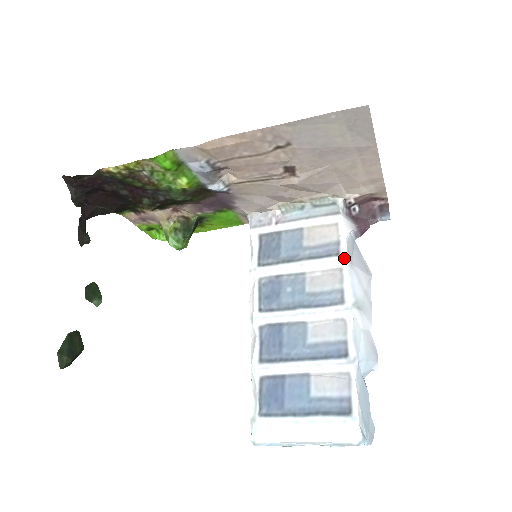
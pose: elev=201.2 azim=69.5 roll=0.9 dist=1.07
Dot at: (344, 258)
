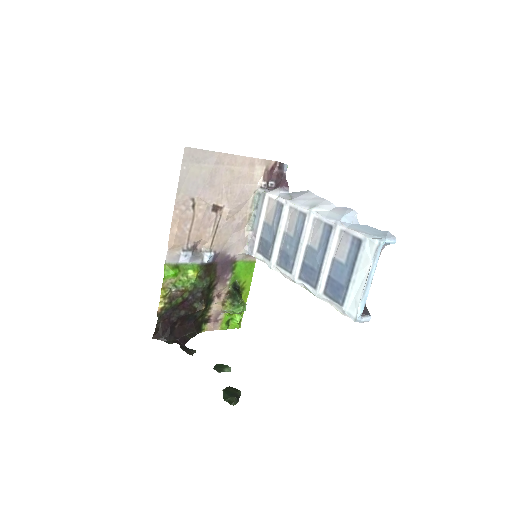
Dot at: (286, 202)
